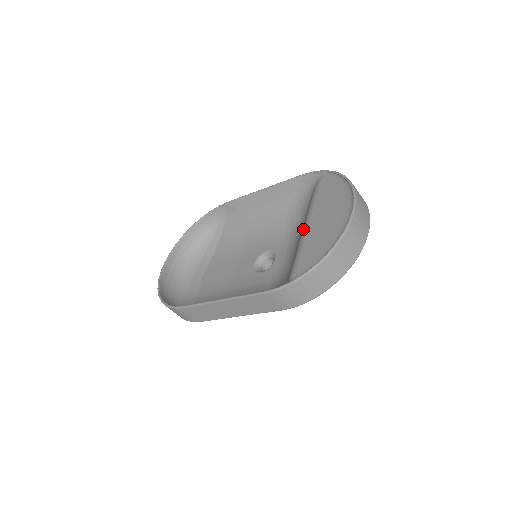
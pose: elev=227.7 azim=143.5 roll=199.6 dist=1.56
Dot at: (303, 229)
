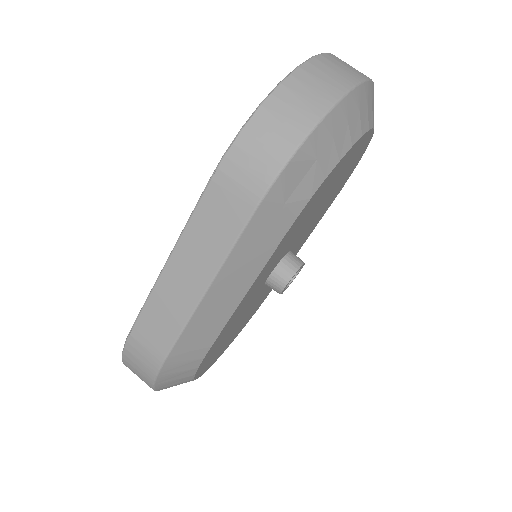
Dot at: occluded
